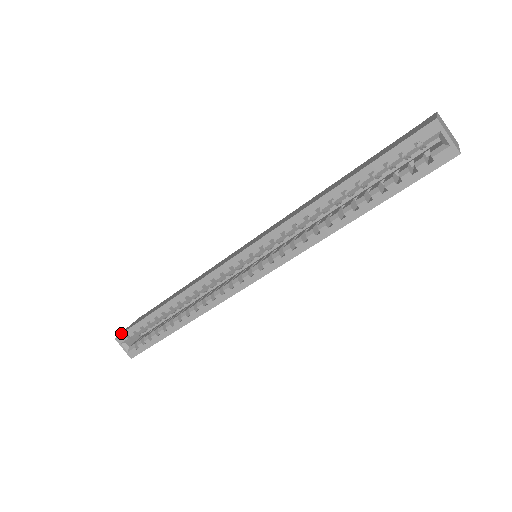
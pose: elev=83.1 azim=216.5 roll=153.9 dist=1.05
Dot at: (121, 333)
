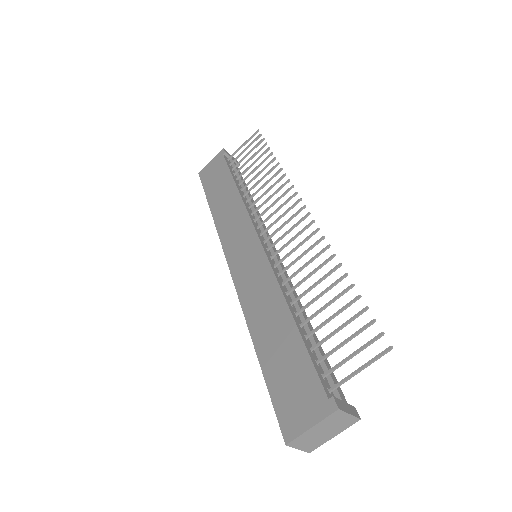
Dot at: (200, 177)
